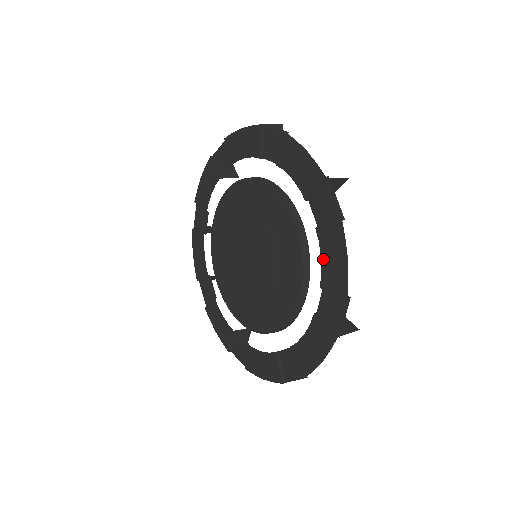
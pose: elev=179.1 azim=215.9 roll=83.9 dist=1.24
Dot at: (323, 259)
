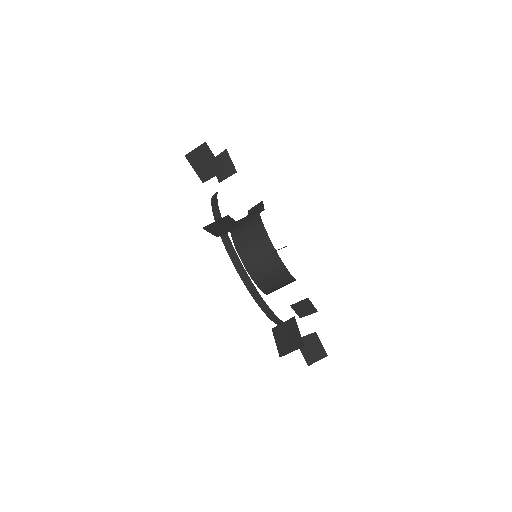
Dot at: occluded
